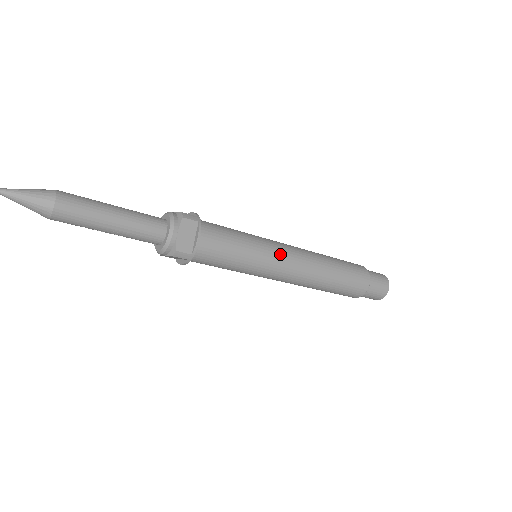
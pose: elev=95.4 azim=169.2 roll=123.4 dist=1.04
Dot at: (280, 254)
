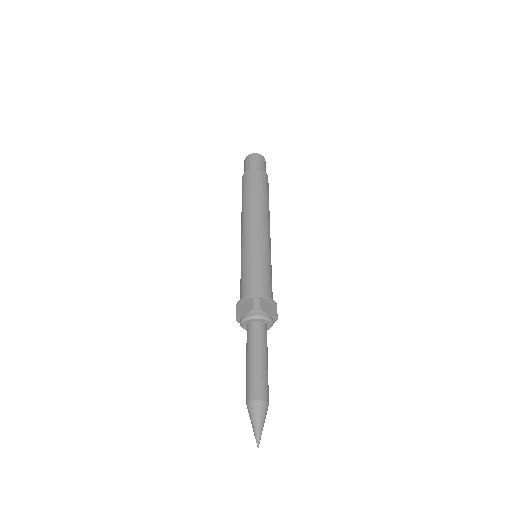
Dot at: occluded
